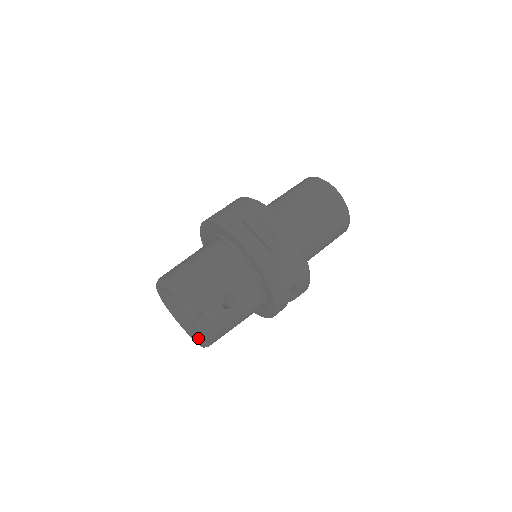
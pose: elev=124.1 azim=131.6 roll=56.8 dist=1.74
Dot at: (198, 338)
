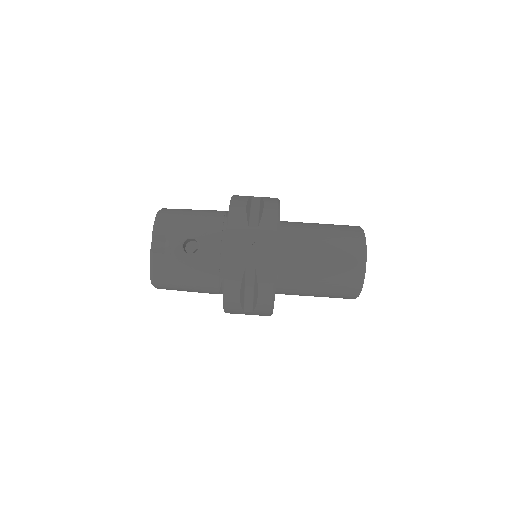
Dot at: occluded
